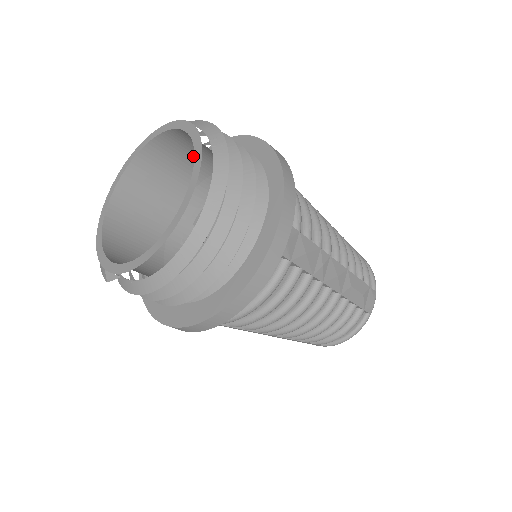
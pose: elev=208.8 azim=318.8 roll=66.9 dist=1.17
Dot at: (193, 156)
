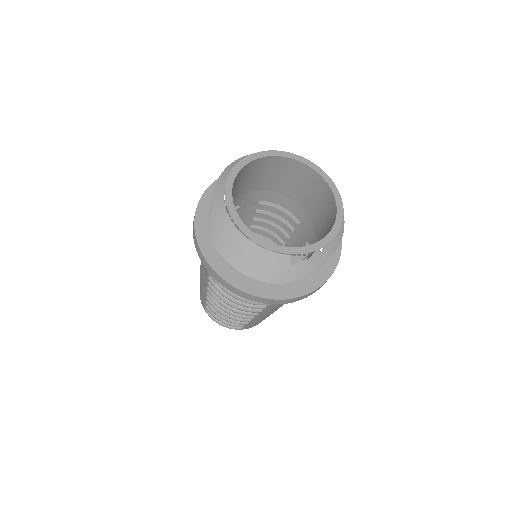
Dot at: (249, 179)
